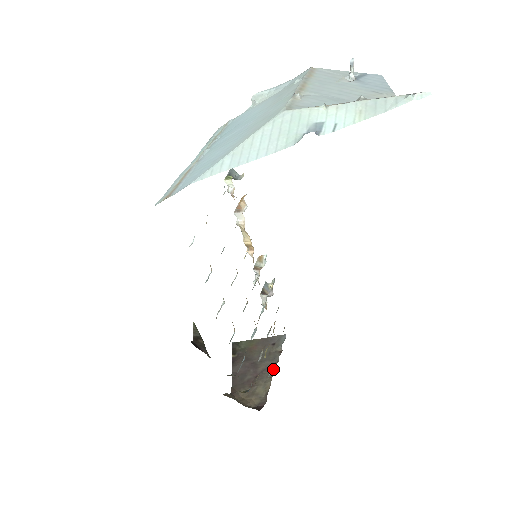
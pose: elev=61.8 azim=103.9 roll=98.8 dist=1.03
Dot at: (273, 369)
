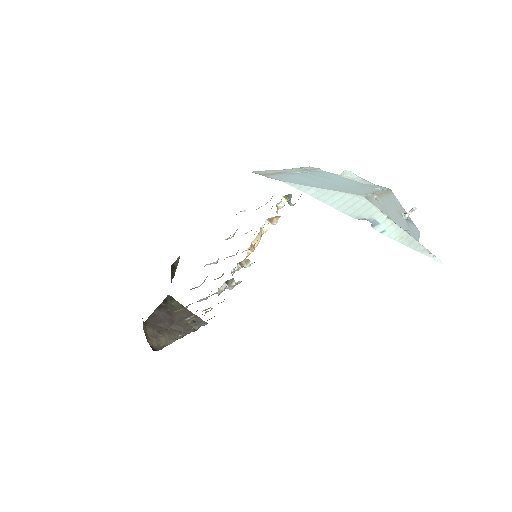
Dot at: (182, 335)
